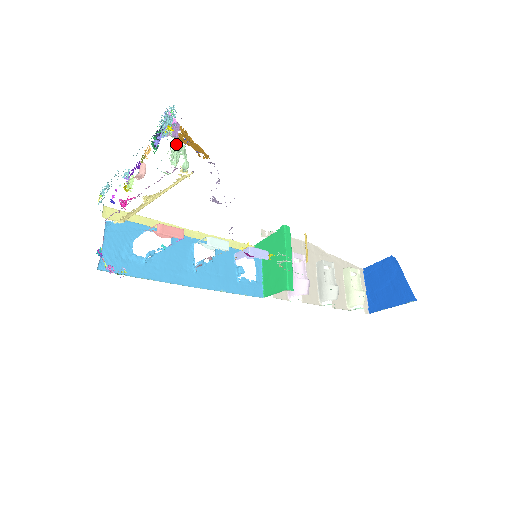
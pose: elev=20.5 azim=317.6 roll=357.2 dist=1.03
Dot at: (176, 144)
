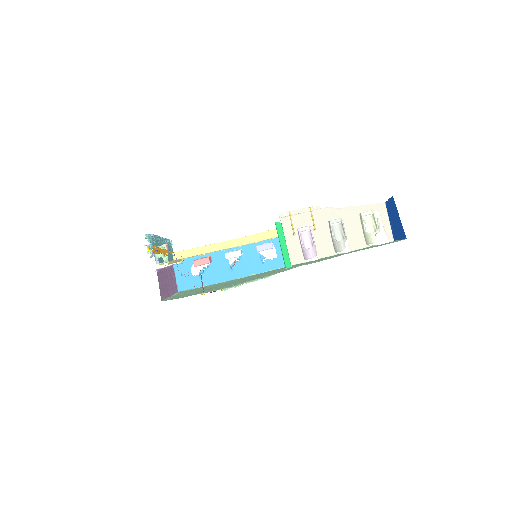
Dot at: (156, 253)
